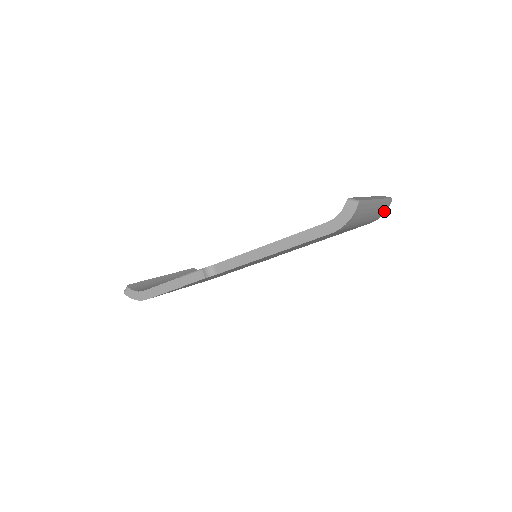
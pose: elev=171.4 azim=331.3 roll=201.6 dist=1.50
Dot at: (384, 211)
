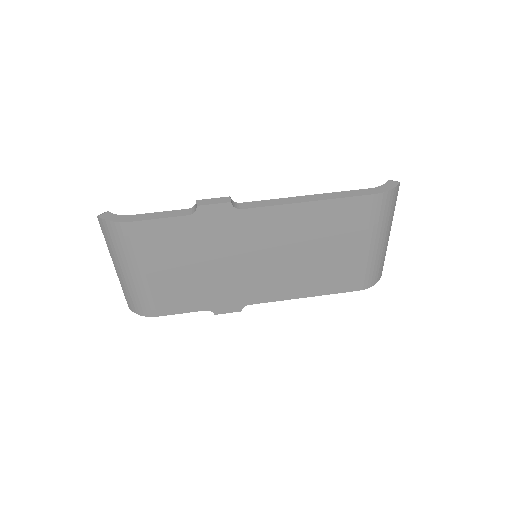
Dot at: (376, 278)
